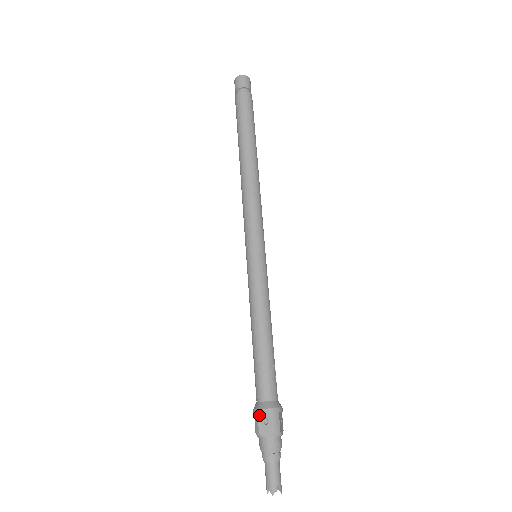
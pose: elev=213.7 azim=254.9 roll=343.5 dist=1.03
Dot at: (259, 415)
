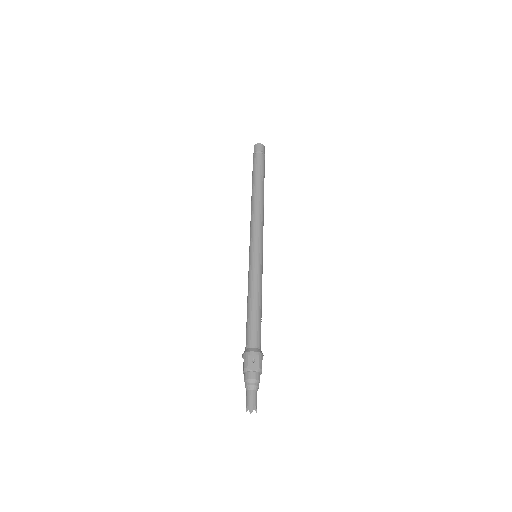
Dot at: (249, 356)
